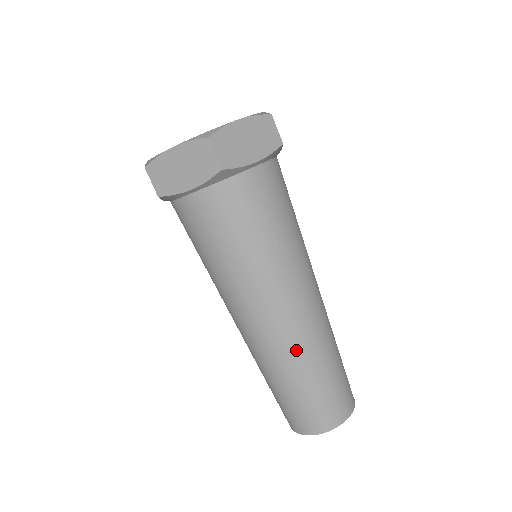
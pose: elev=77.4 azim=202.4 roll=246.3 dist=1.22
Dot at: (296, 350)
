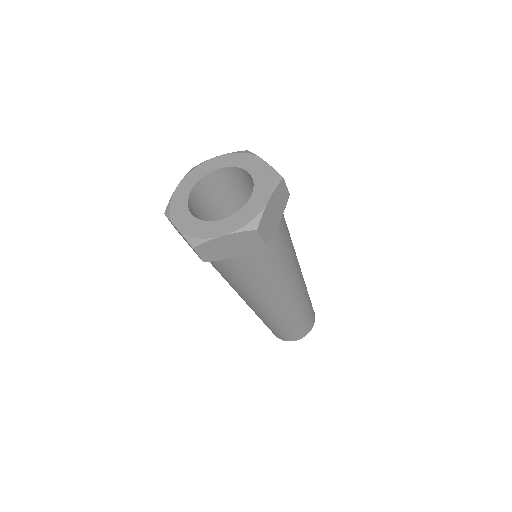
Dot at: (263, 316)
